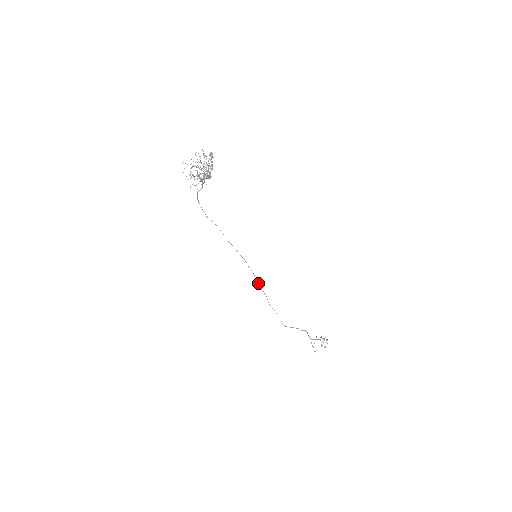
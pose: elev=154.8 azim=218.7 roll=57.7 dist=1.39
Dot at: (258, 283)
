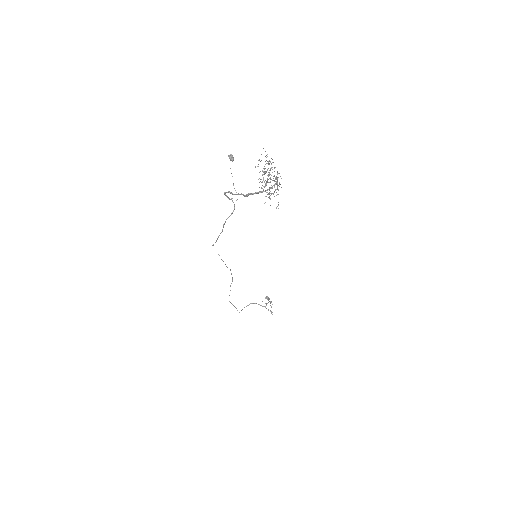
Dot at: occluded
